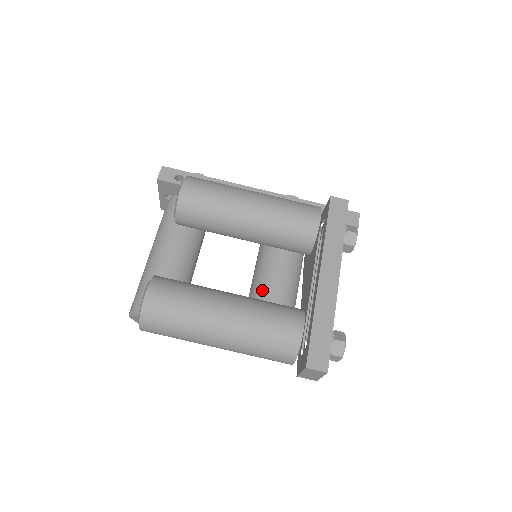
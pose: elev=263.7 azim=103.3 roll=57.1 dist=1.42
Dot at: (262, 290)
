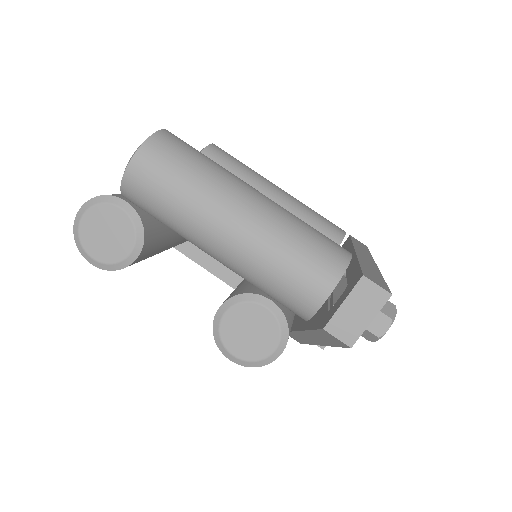
Dot at: occluded
